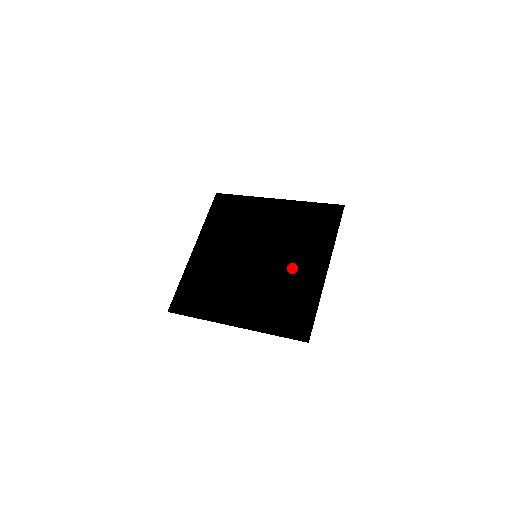
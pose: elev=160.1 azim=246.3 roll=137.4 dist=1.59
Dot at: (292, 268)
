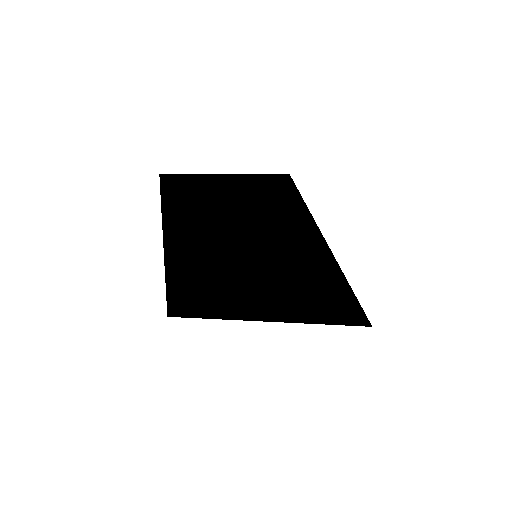
Dot at: occluded
